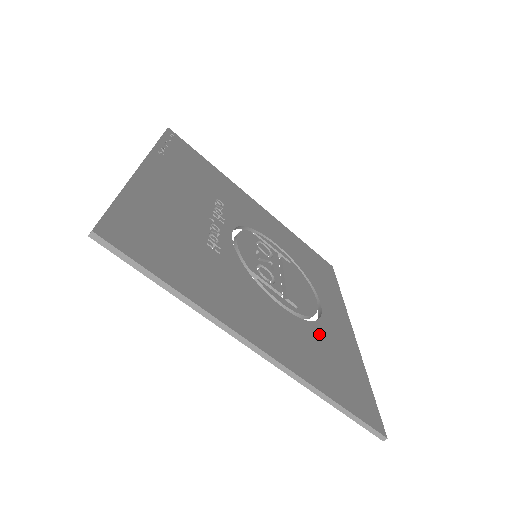
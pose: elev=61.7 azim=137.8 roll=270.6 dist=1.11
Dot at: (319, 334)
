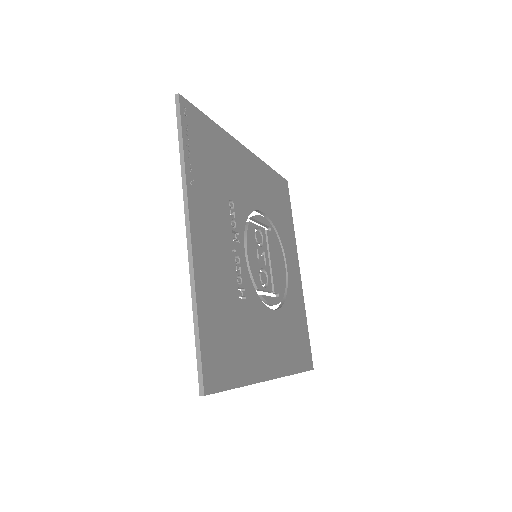
Dot at: (289, 310)
